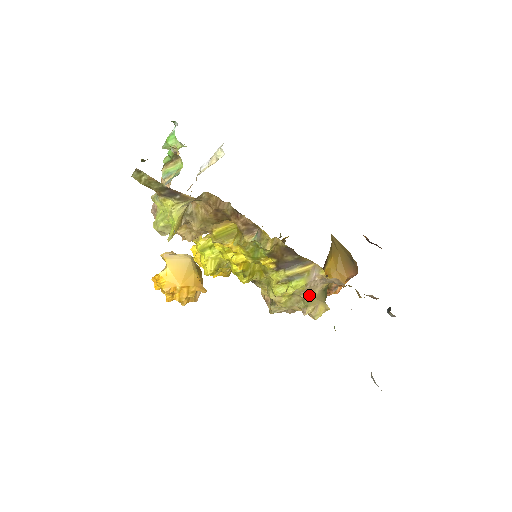
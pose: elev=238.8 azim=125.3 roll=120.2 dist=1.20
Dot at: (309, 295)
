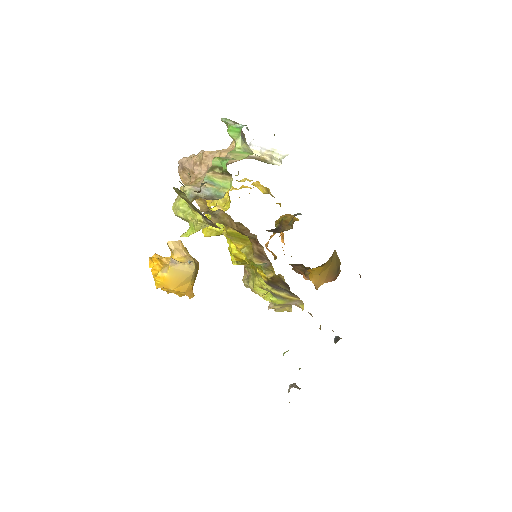
Dot at: occluded
